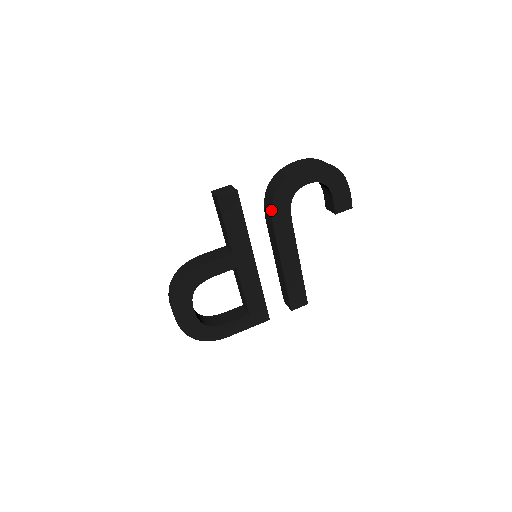
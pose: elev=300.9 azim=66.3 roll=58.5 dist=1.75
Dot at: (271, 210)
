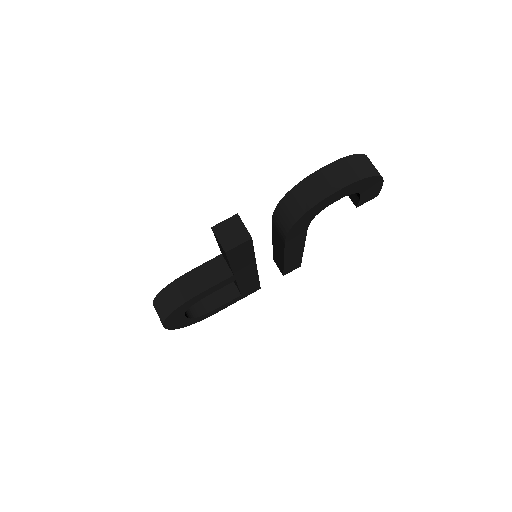
Dot at: (286, 233)
